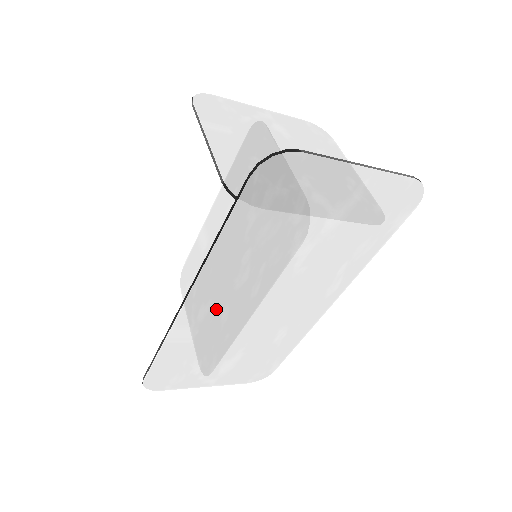
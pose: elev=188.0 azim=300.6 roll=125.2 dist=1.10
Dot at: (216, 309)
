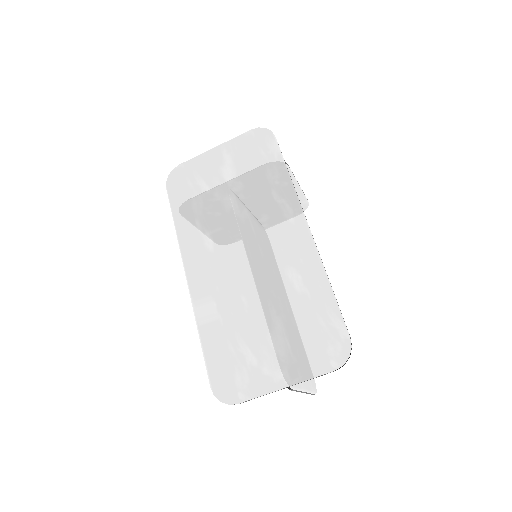
Dot at: (212, 275)
